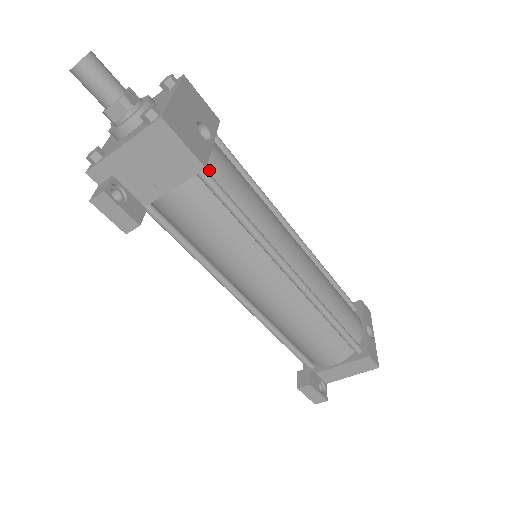
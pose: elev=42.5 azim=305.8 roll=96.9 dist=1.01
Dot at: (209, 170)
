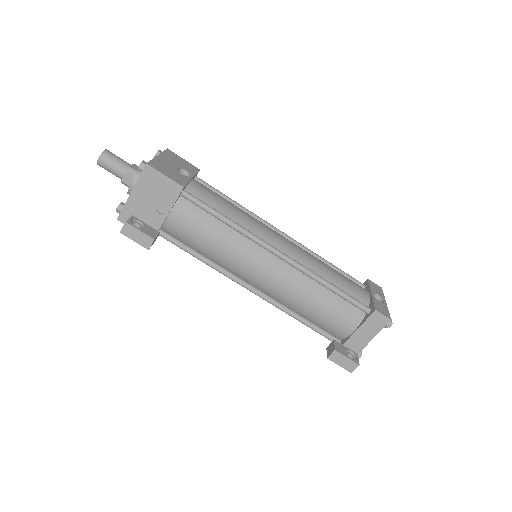
Dot at: (192, 193)
